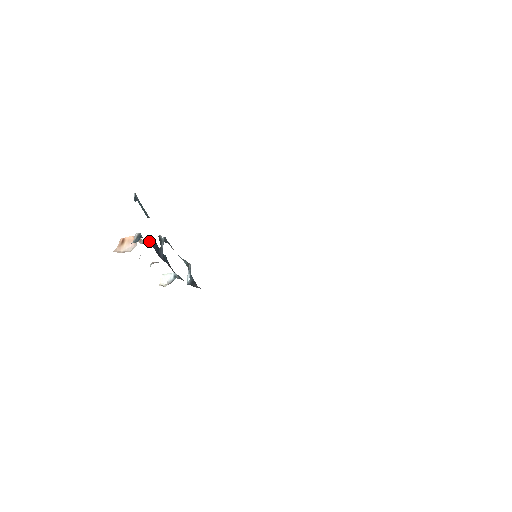
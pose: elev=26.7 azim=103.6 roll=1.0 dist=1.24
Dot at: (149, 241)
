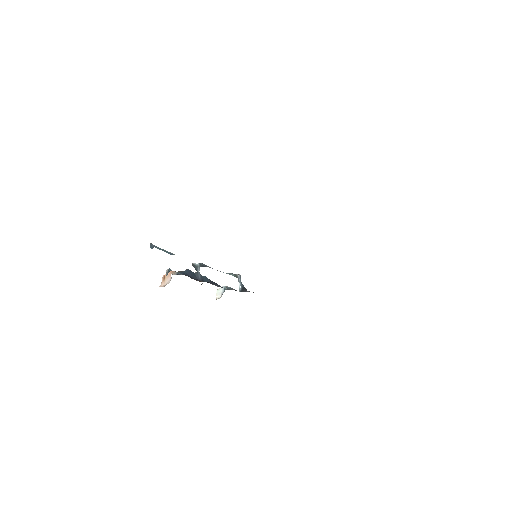
Dot at: (184, 271)
